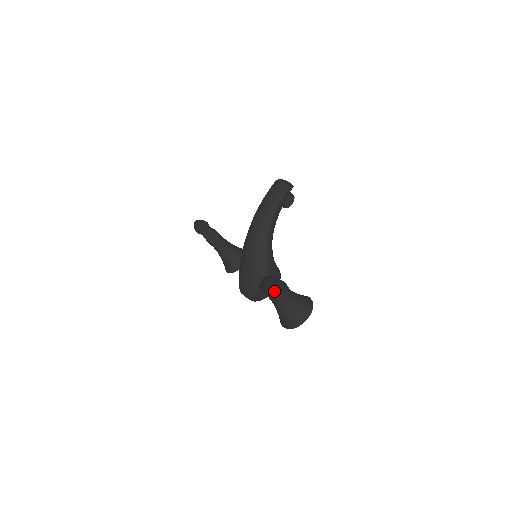
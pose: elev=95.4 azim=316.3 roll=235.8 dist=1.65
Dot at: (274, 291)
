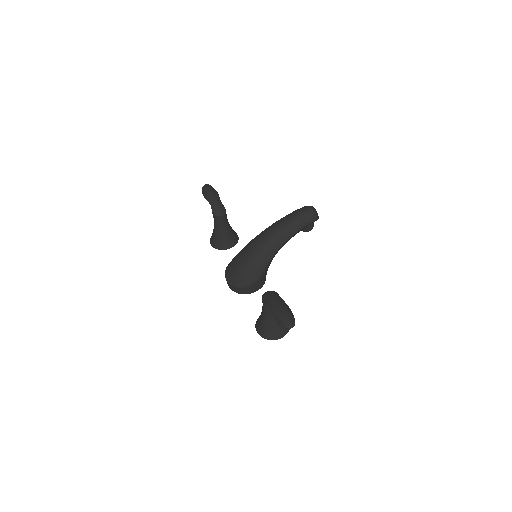
Dot at: (283, 316)
